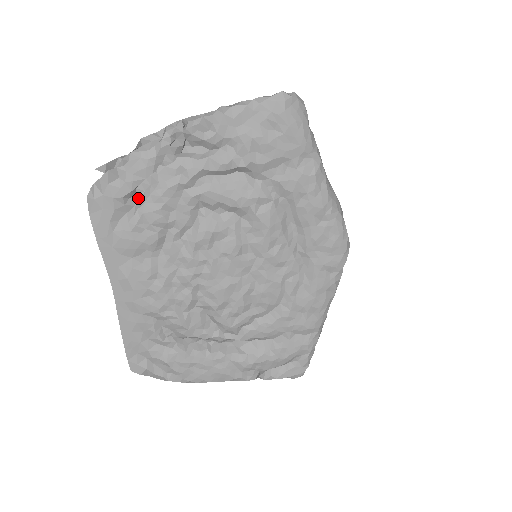
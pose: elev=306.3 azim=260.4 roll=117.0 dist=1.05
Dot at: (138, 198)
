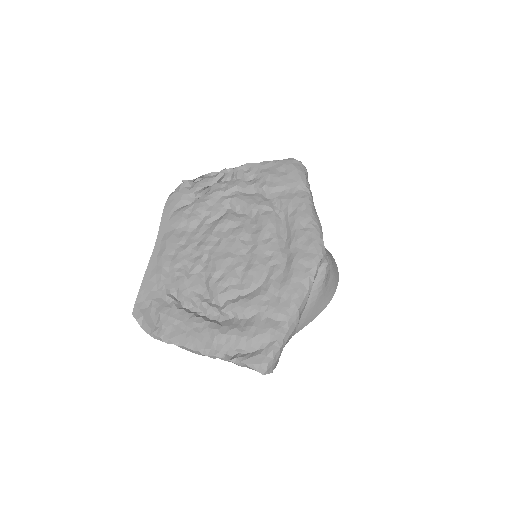
Dot at: (196, 199)
